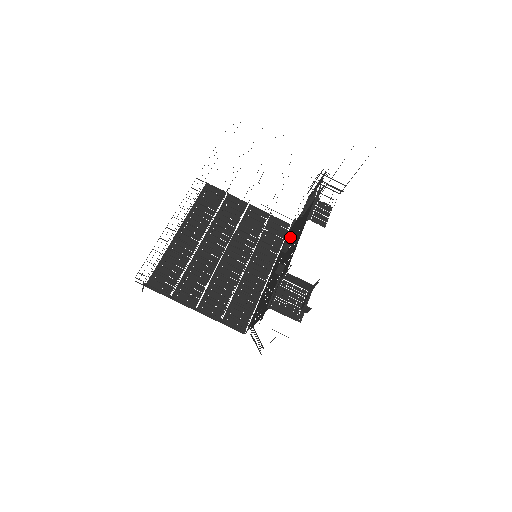
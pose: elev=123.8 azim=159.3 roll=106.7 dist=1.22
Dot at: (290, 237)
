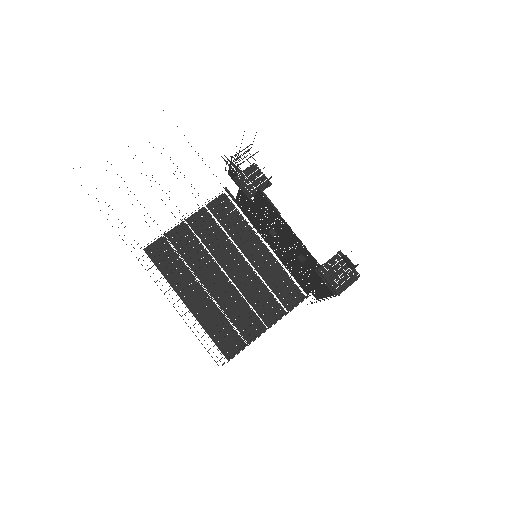
Dot at: (256, 216)
